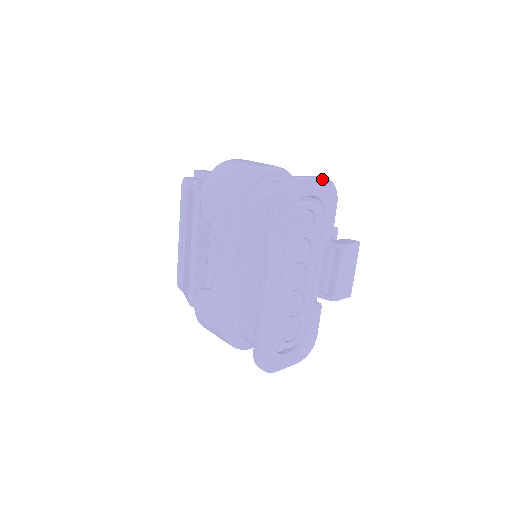
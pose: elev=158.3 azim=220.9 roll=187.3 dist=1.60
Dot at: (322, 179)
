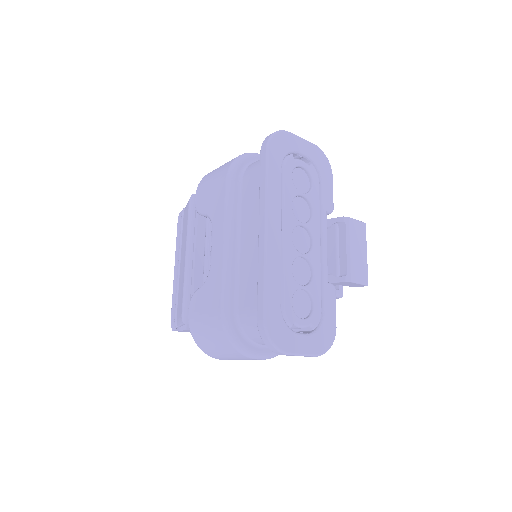
Dot at: (312, 144)
